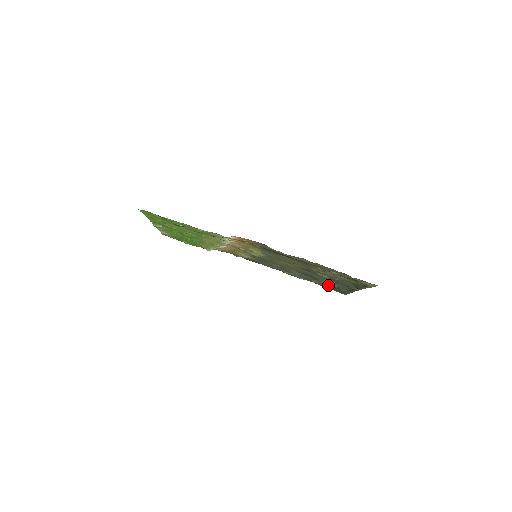
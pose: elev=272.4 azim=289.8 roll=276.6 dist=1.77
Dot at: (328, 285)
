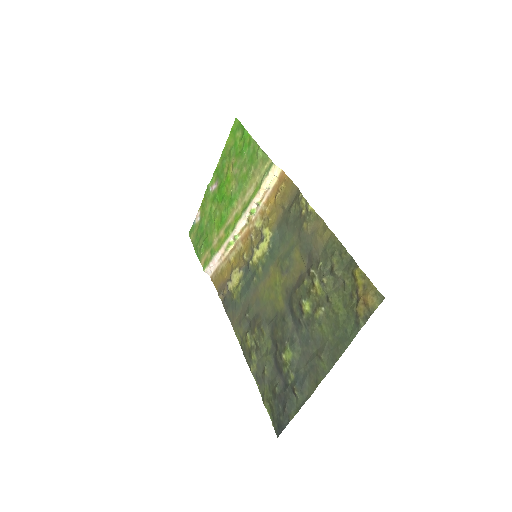
Dot at: (279, 382)
